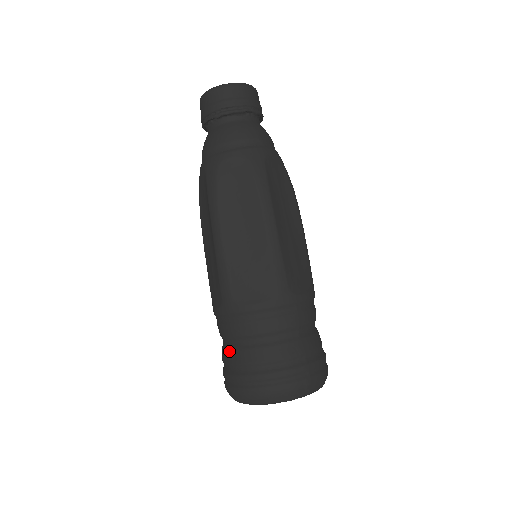
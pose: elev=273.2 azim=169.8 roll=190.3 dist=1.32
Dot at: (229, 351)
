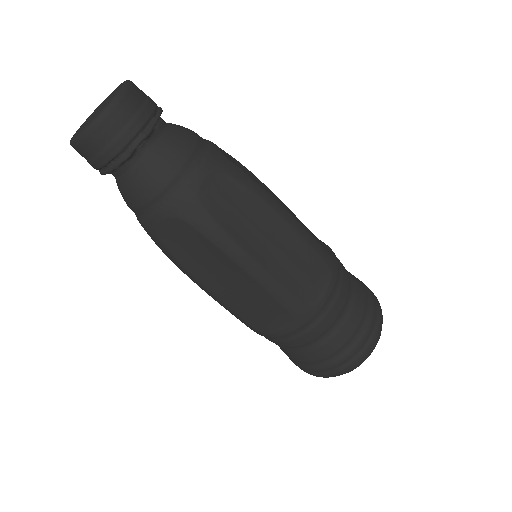
Dot at: (280, 348)
